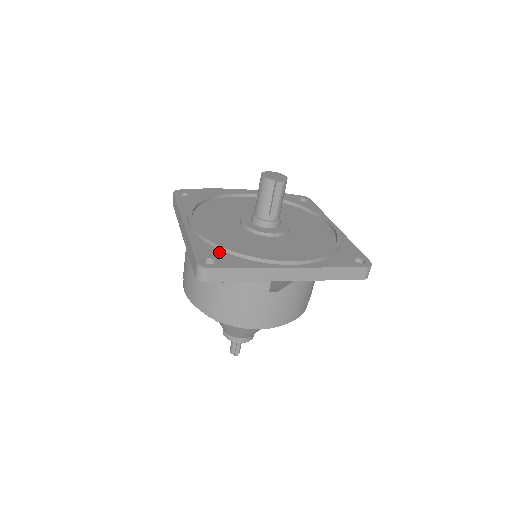
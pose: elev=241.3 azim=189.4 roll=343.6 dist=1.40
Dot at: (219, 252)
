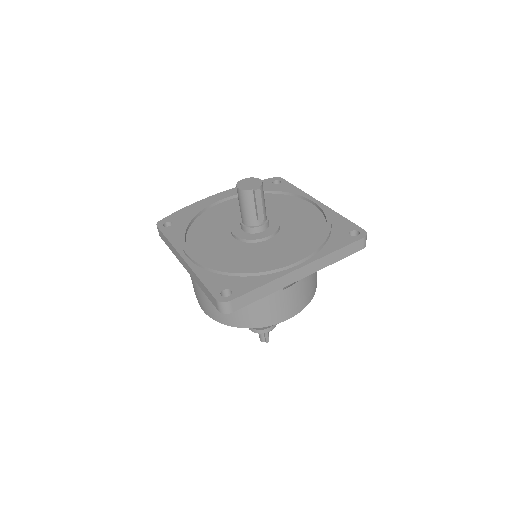
Dot at: (230, 279)
